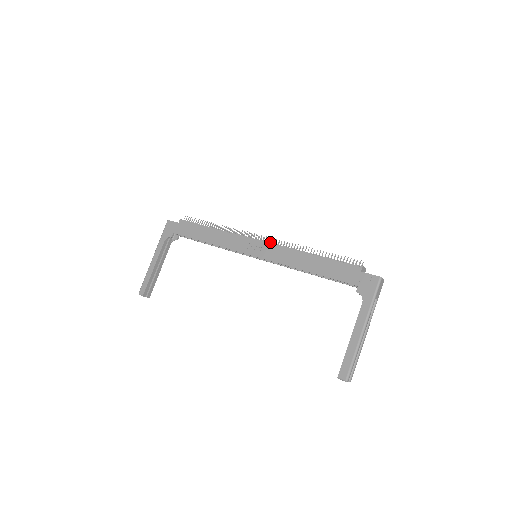
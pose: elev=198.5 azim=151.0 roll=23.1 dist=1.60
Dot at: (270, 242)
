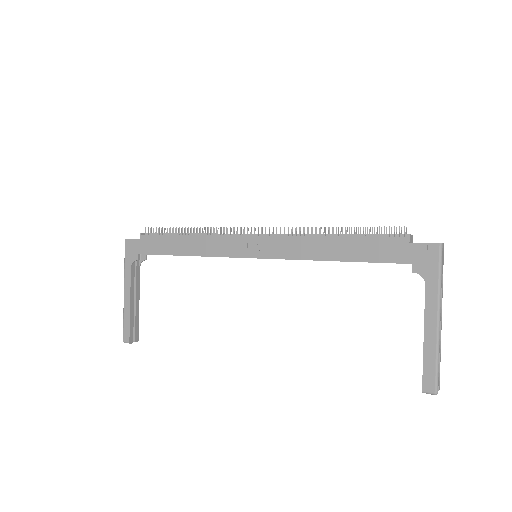
Dot at: (269, 233)
